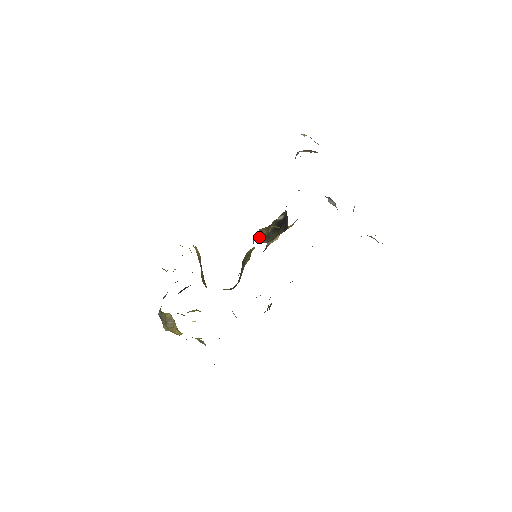
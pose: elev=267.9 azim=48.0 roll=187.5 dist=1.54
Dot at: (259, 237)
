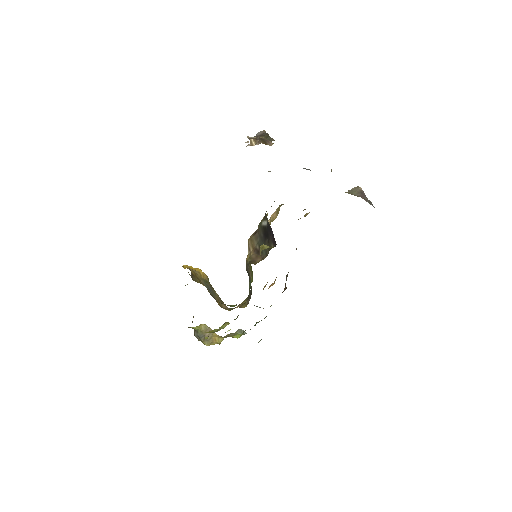
Dot at: (252, 251)
